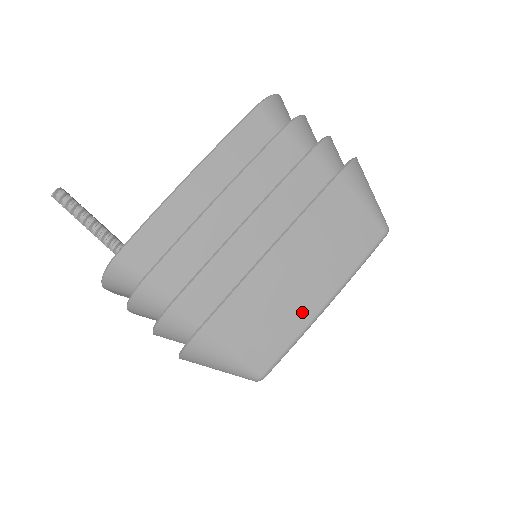
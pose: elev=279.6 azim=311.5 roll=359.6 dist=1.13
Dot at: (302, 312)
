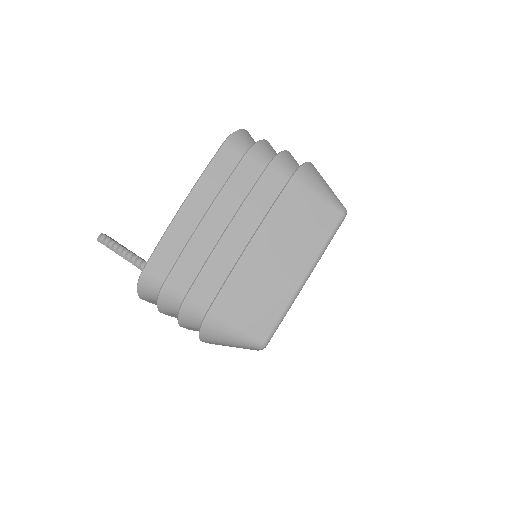
Dot at: (284, 289)
